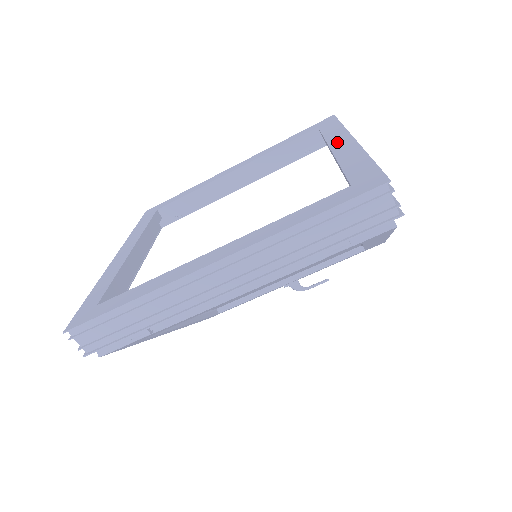
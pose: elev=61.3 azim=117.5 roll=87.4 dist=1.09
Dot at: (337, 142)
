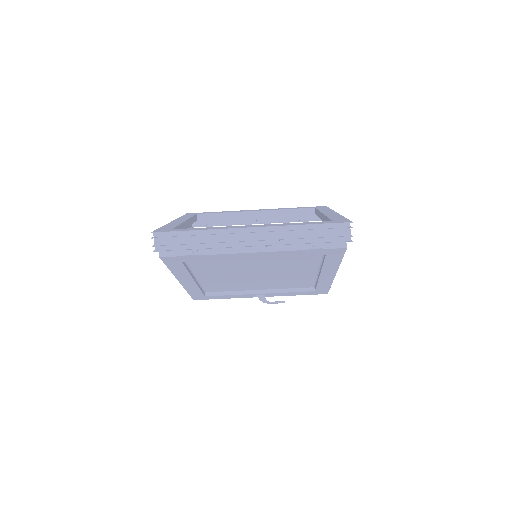
Dot at: (327, 212)
